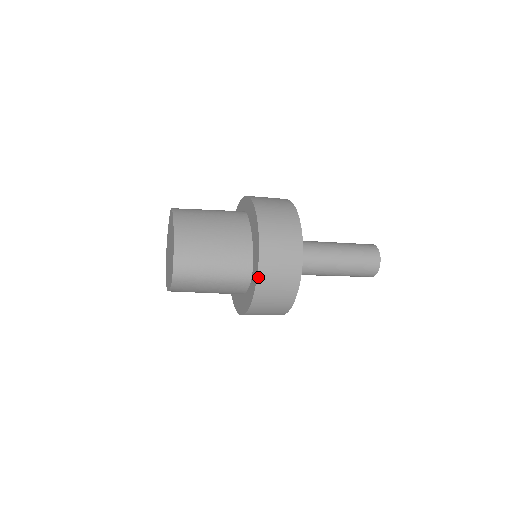
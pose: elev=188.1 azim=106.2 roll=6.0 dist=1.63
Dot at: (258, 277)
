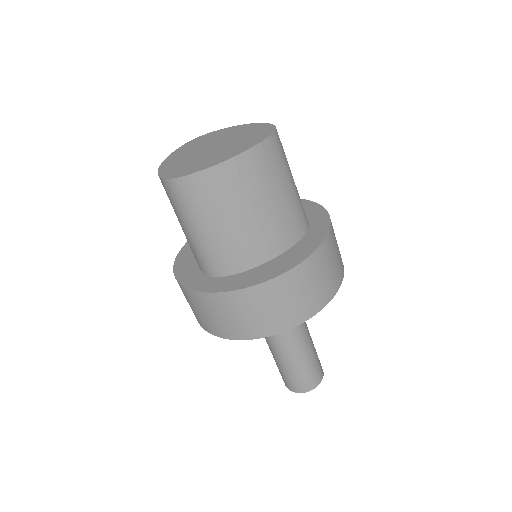
Dot at: (329, 215)
